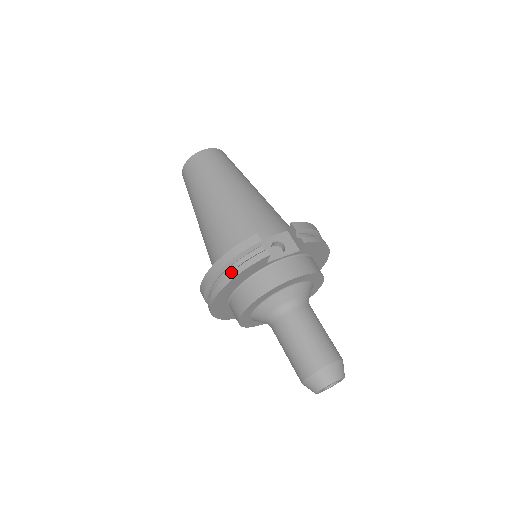
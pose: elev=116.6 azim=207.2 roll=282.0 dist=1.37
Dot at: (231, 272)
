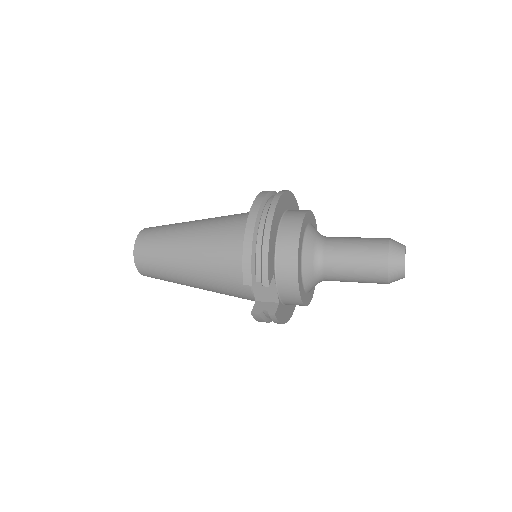
Dot at: occluded
